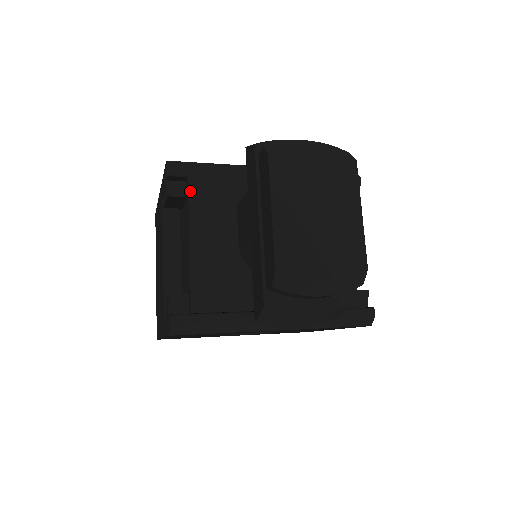
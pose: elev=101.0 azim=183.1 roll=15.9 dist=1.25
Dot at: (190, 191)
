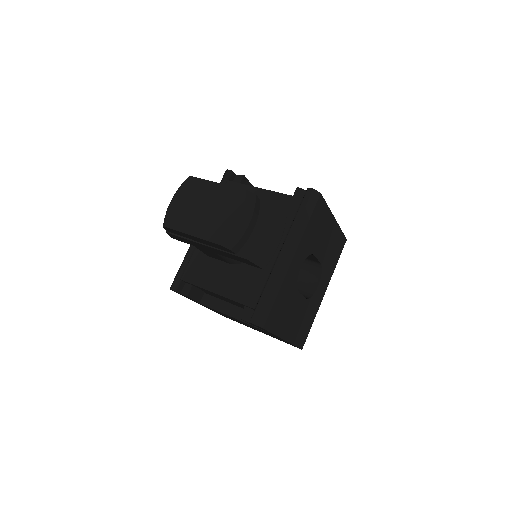
Dot at: (188, 281)
